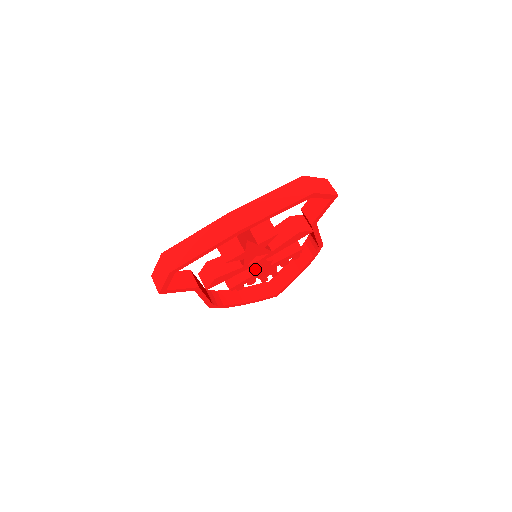
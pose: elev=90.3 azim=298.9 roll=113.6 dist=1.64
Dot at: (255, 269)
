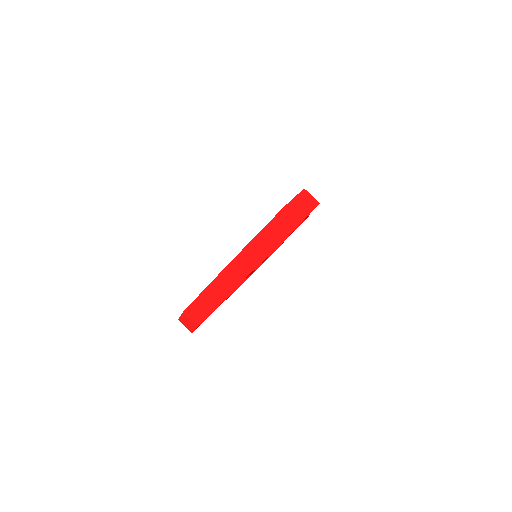
Dot at: occluded
